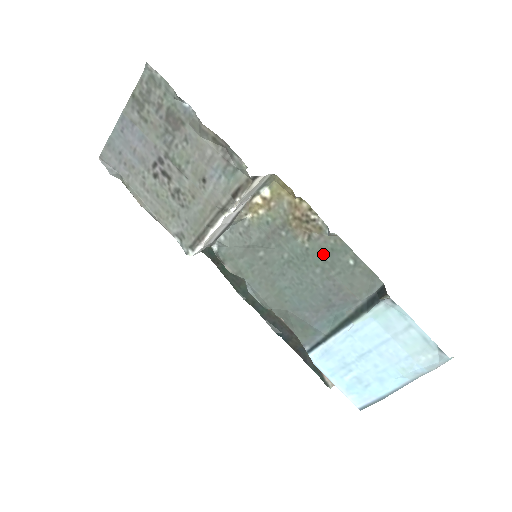
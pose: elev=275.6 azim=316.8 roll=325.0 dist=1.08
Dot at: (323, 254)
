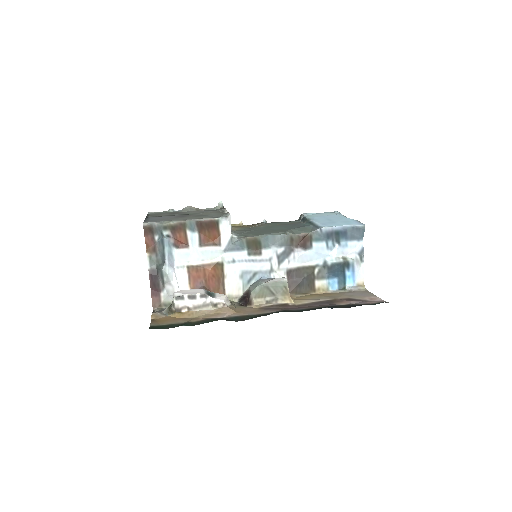
Dot at: occluded
